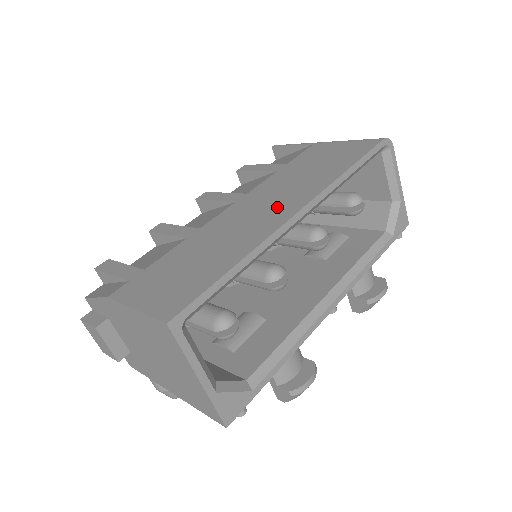
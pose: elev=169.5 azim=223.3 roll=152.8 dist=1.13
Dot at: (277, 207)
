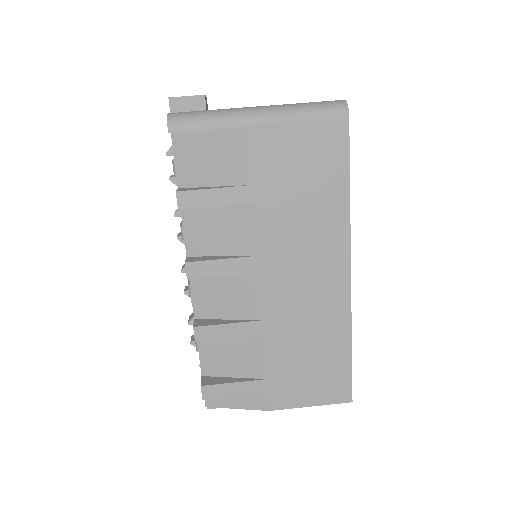
Dot at: (322, 271)
